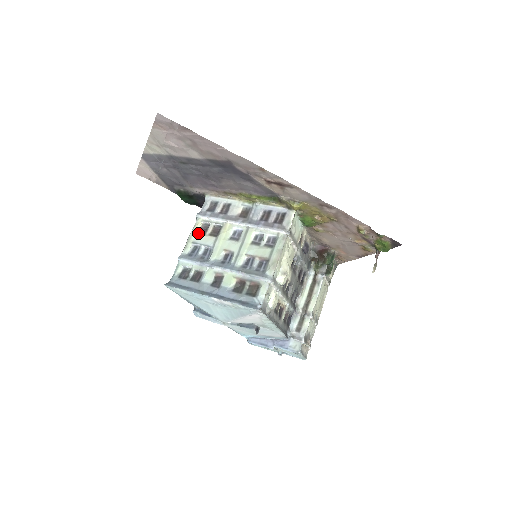
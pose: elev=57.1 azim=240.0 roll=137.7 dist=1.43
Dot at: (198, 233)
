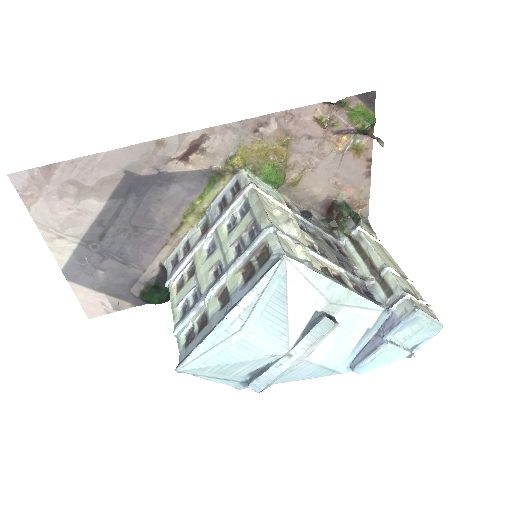
Dot at: (177, 293)
